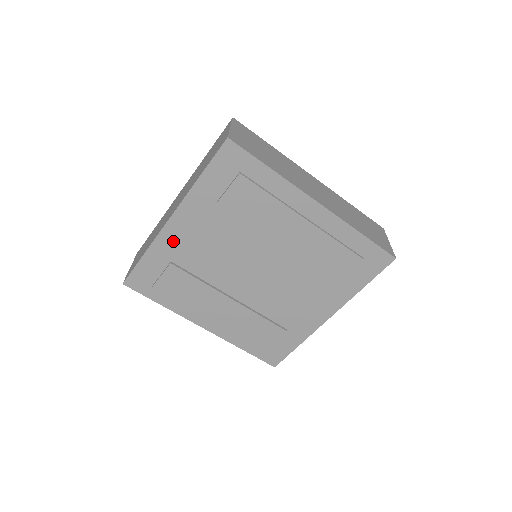
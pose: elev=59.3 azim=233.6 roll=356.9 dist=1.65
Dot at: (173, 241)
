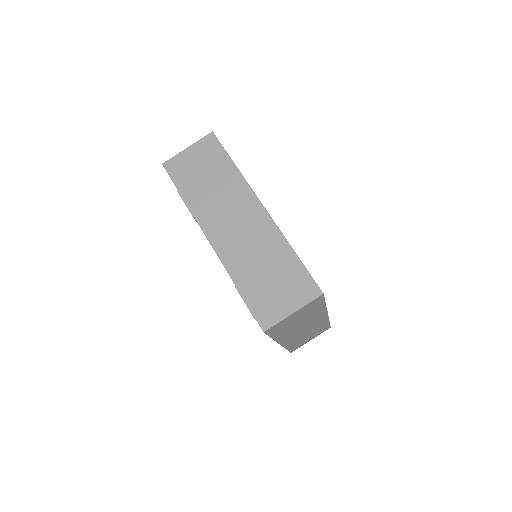
Dot at: occluded
